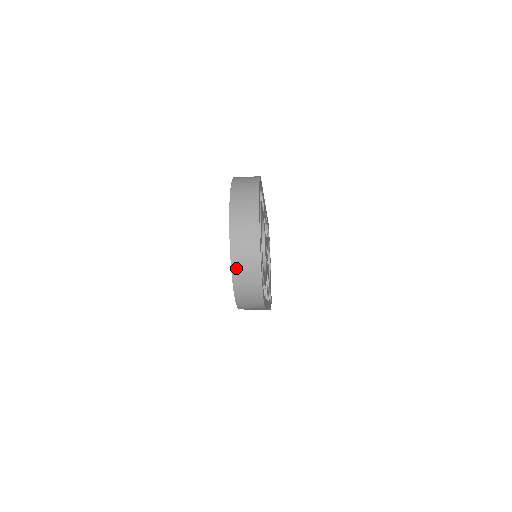
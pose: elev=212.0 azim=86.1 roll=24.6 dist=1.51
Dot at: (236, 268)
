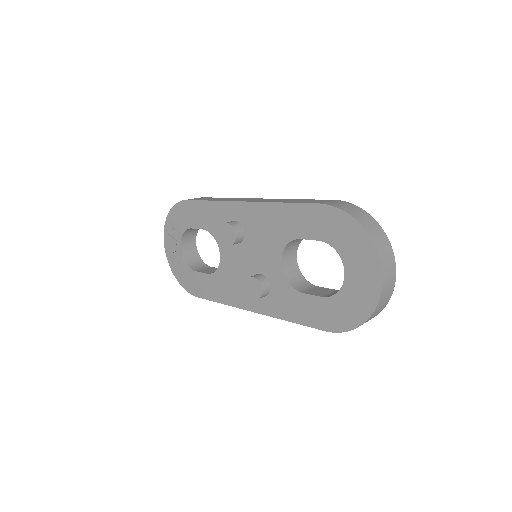
Dot at: (377, 308)
